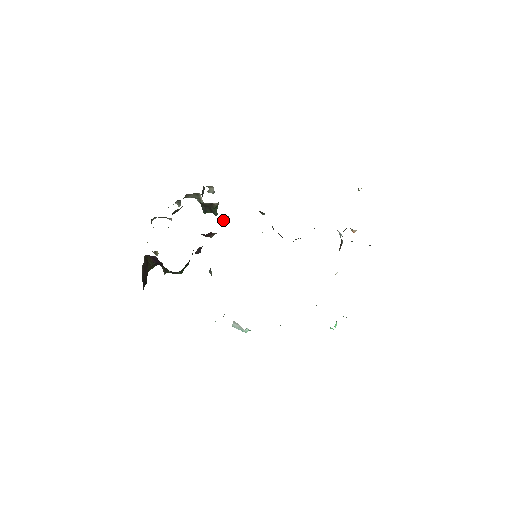
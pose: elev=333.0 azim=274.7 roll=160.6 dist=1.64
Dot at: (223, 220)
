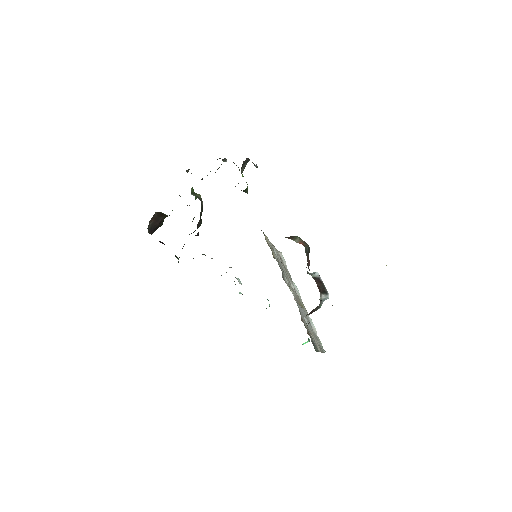
Dot at: occluded
